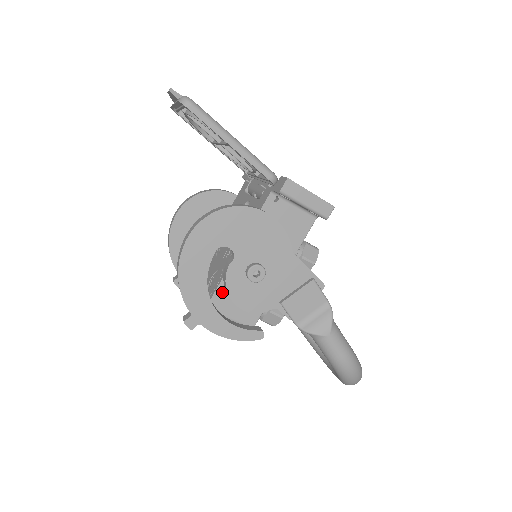
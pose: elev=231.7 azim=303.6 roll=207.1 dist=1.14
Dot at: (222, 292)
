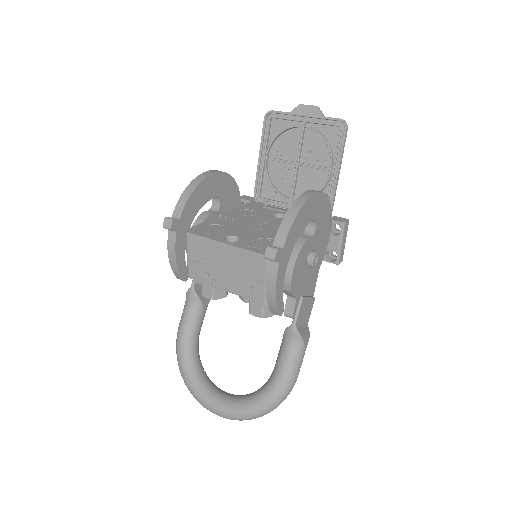
Dot at: occluded
